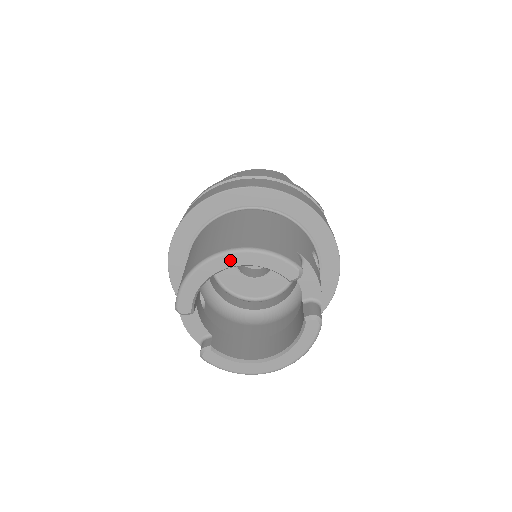
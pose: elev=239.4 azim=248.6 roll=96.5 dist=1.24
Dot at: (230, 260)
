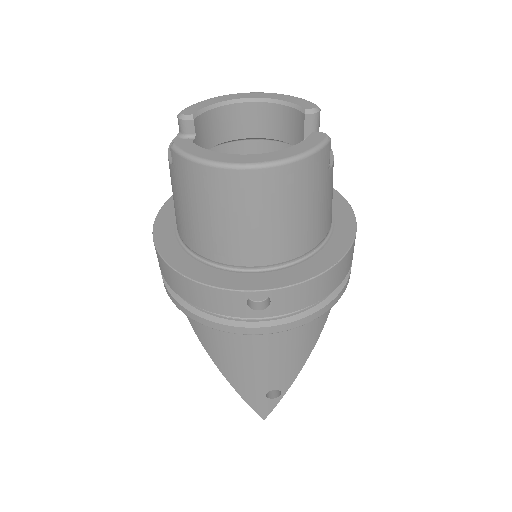
Dot at: (255, 95)
